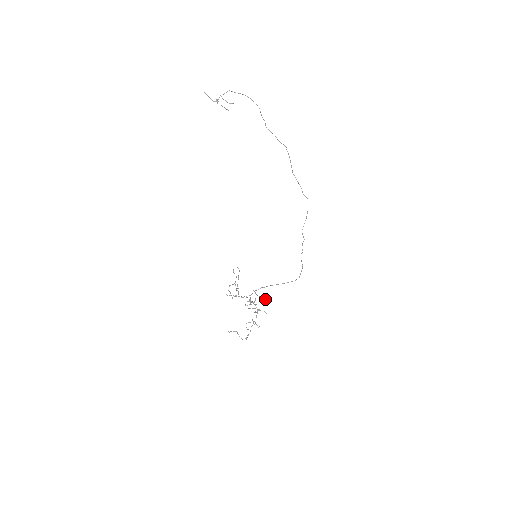
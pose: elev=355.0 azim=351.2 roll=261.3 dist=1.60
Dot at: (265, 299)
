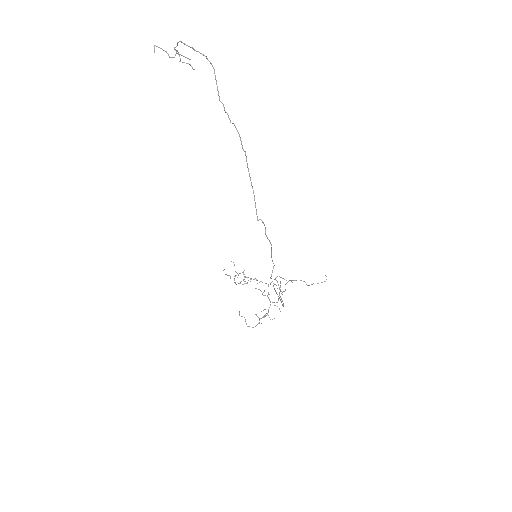
Dot at: occluded
